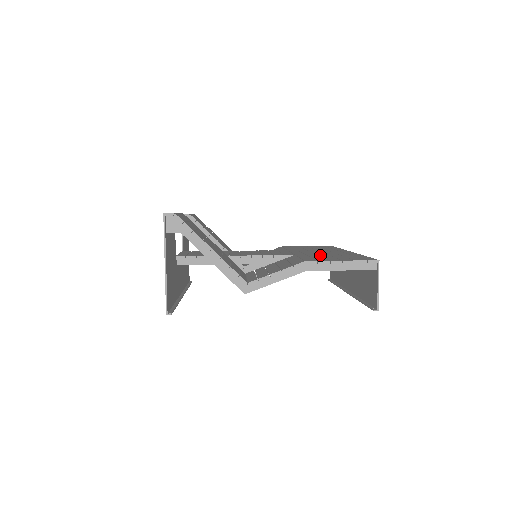
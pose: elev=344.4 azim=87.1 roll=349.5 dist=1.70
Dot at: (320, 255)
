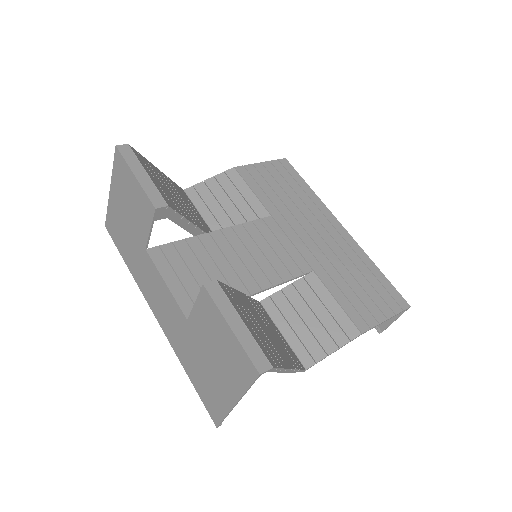
Dot at: (341, 273)
